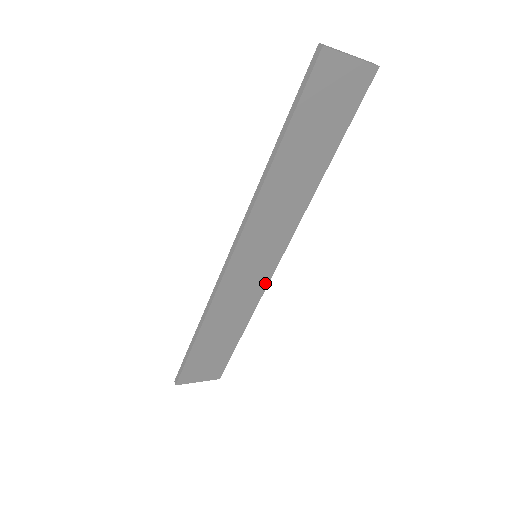
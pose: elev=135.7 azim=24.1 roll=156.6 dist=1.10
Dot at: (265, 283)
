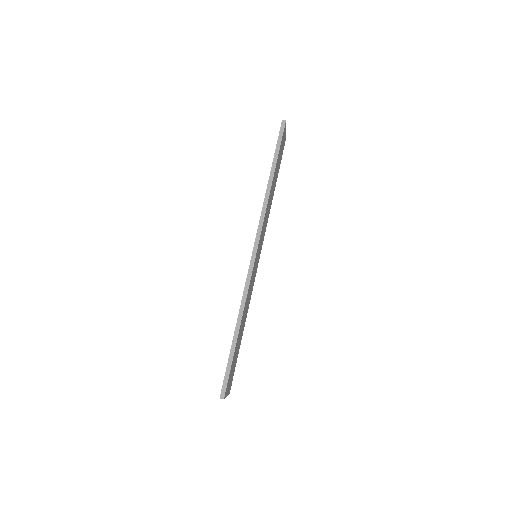
Dot at: occluded
